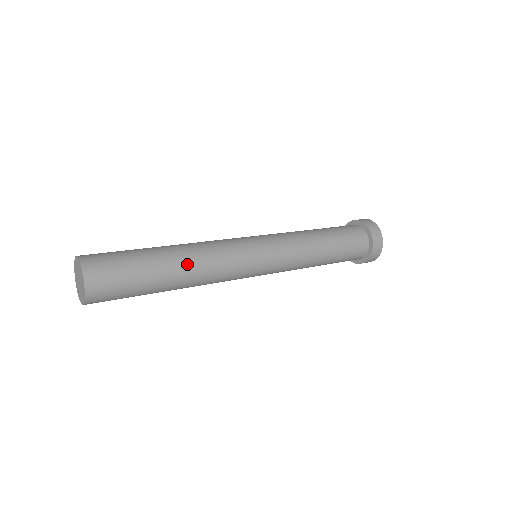
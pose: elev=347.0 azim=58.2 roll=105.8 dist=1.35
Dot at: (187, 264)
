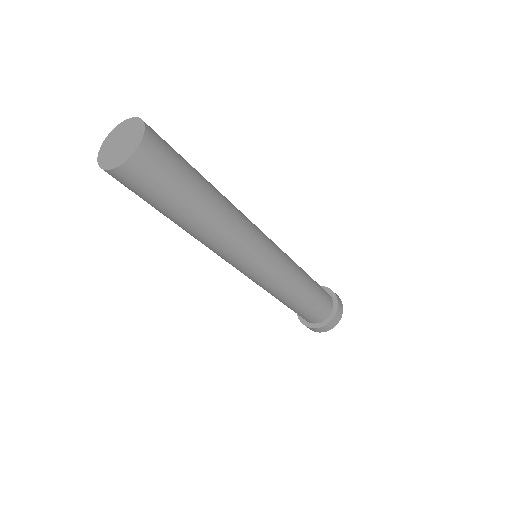
Dot at: (223, 204)
